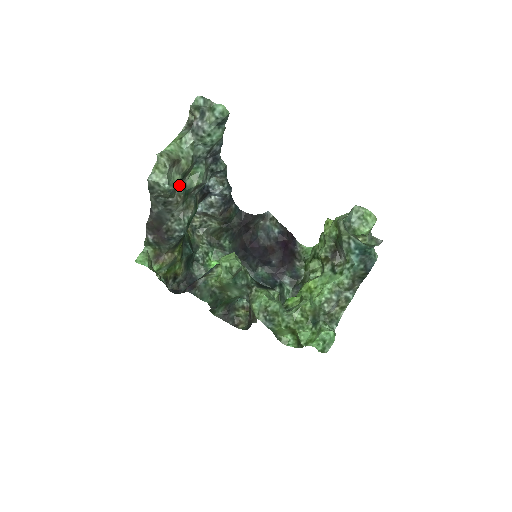
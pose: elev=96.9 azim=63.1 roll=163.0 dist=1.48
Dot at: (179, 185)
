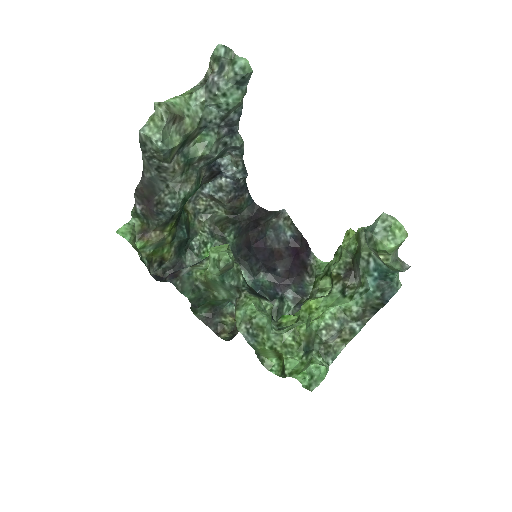
Dot at: (180, 151)
